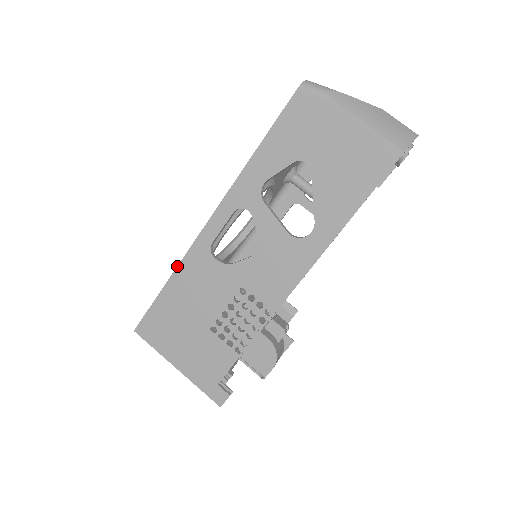
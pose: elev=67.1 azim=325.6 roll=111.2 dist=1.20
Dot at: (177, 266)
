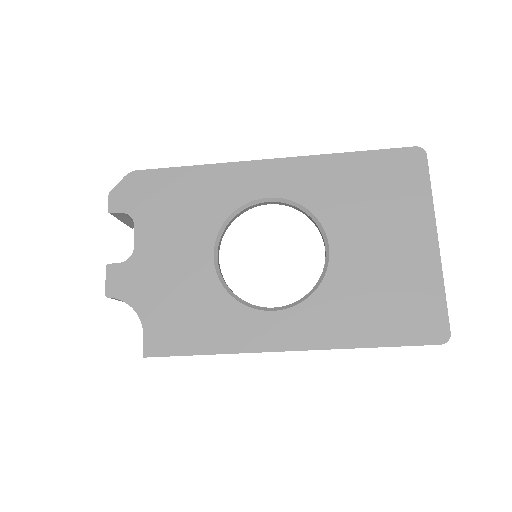
Dot at: occluded
